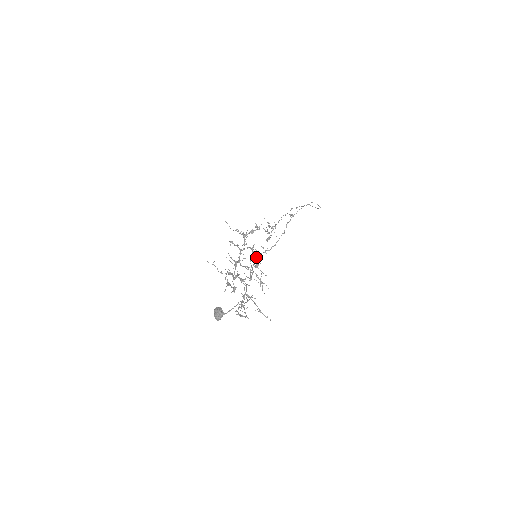
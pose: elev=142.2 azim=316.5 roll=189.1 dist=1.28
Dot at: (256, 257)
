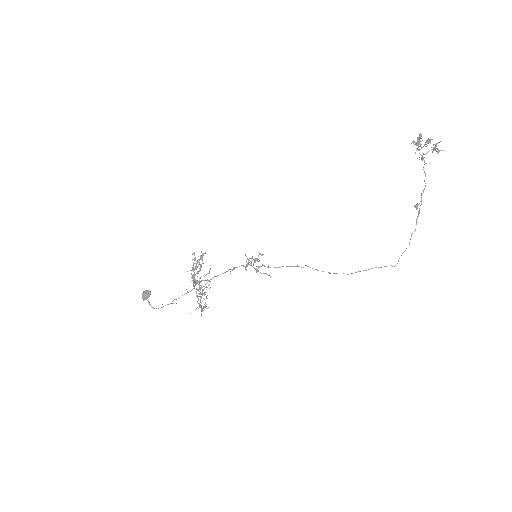
Dot at: occluded
